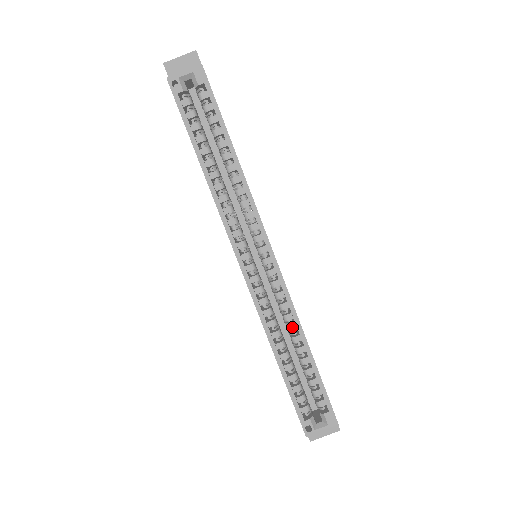
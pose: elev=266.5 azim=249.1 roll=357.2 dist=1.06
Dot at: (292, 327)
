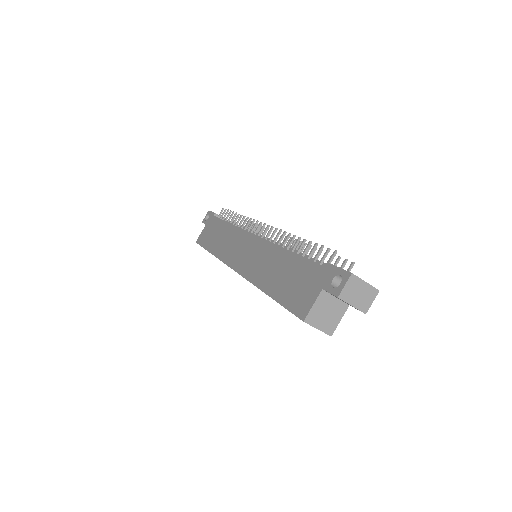
Dot at: occluded
